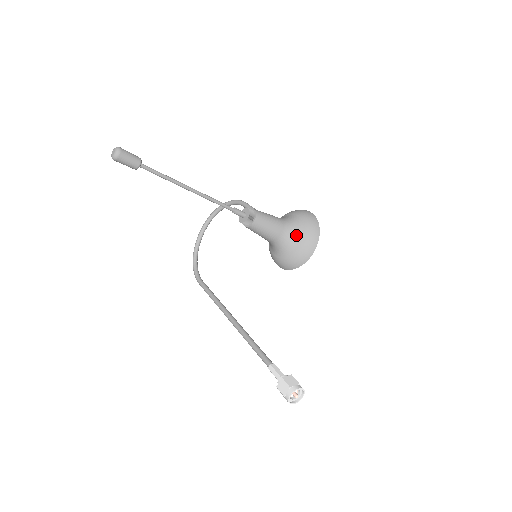
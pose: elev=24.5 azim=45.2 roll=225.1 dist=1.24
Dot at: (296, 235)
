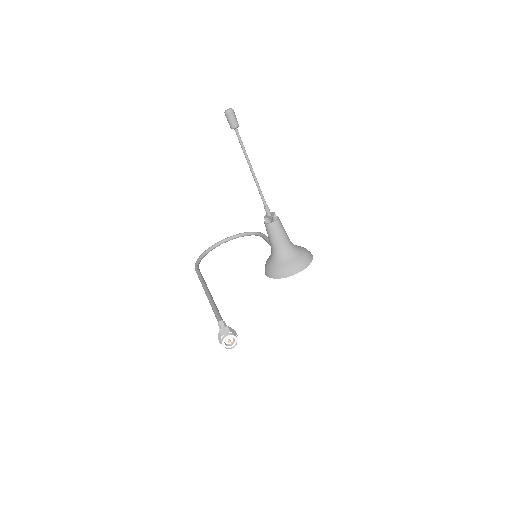
Dot at: (293, 254)
